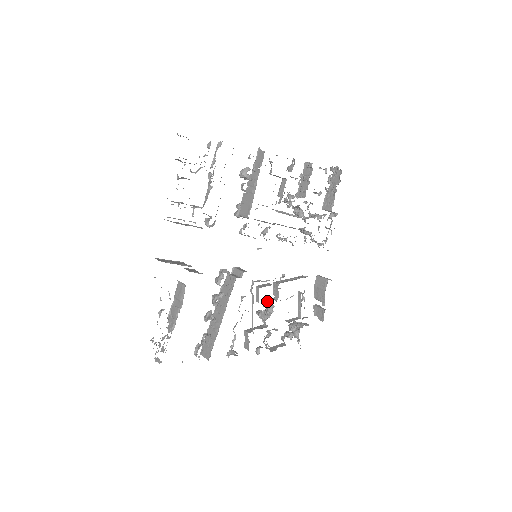
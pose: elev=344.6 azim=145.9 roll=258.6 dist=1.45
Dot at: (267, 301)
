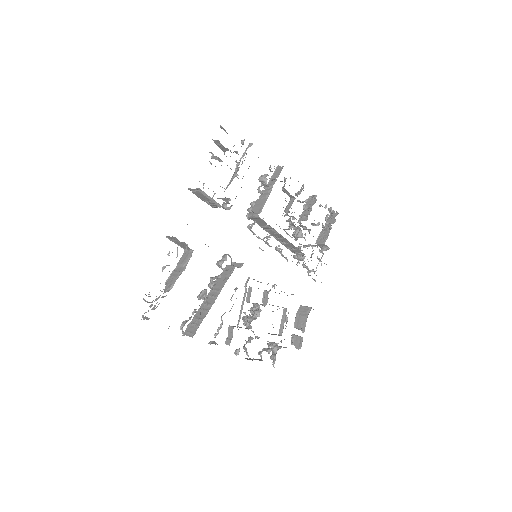
Dot at: occluded
